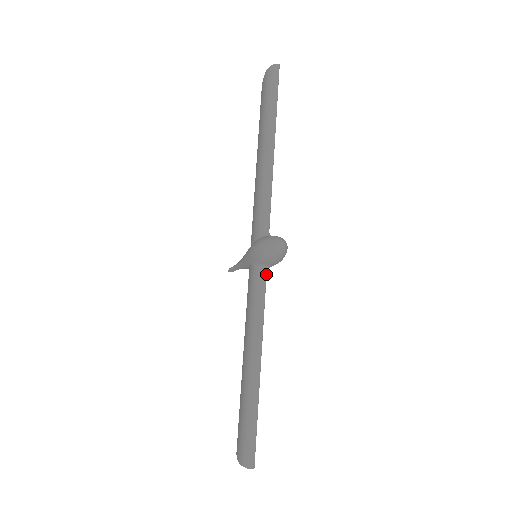
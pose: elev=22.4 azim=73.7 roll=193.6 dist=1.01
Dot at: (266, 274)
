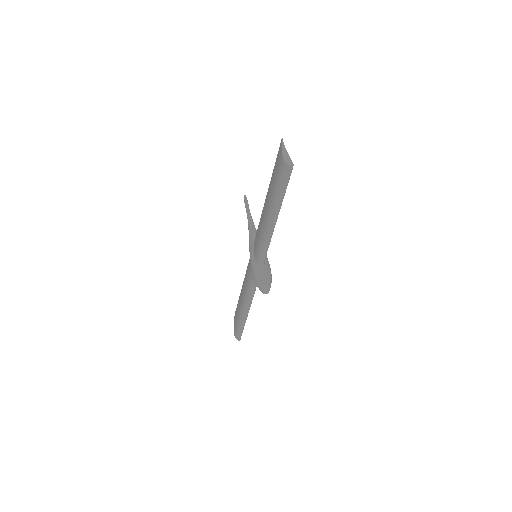
Dot at: occluded
